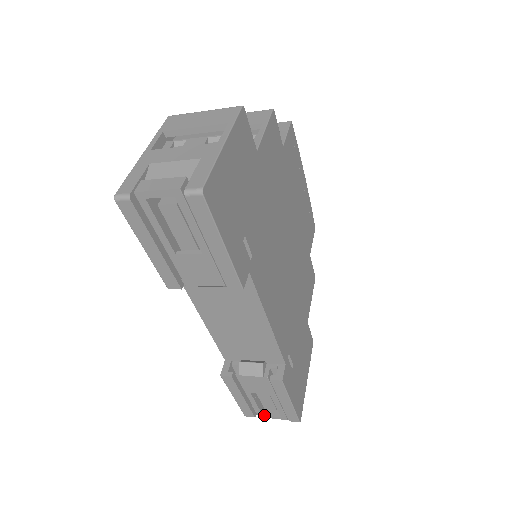
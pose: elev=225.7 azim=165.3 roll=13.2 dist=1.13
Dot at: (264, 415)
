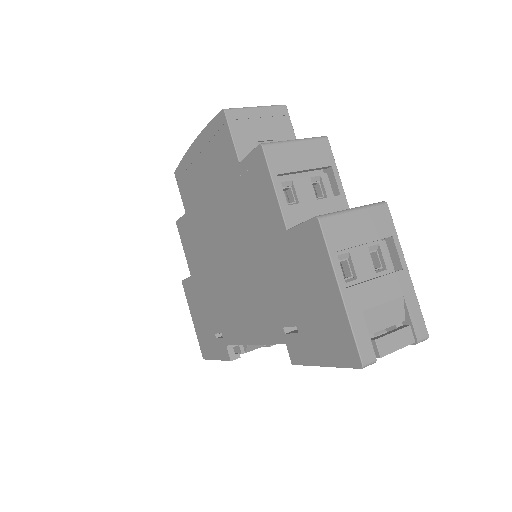
Dot at: occluded
